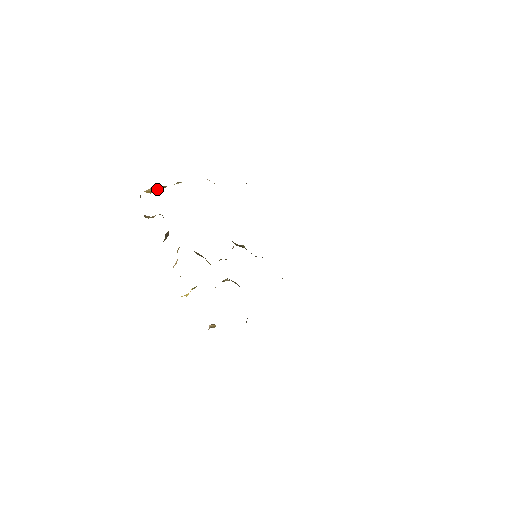
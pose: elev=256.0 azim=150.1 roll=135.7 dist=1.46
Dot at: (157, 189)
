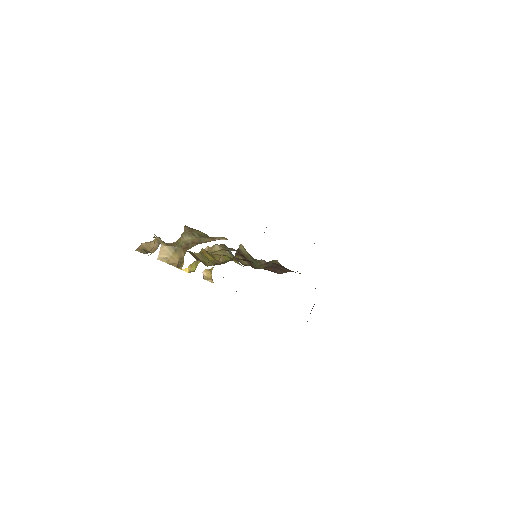
Dot at: (169, 253)
